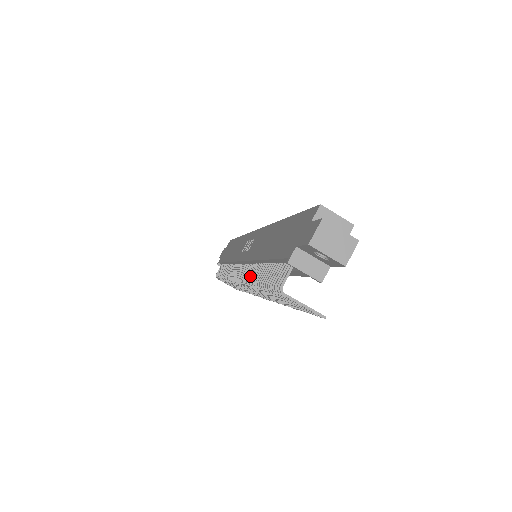
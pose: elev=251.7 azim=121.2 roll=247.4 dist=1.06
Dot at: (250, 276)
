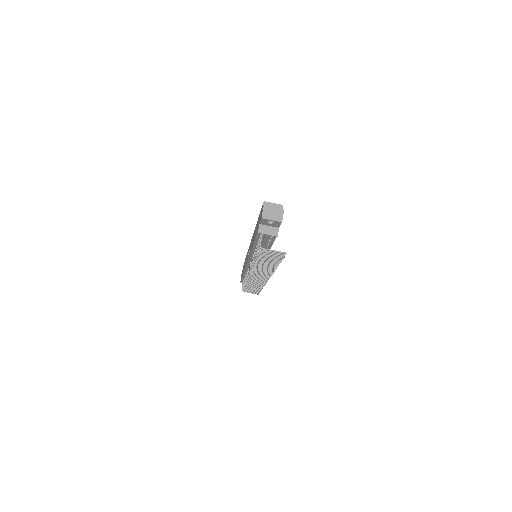
Dot at: (252, 261)
